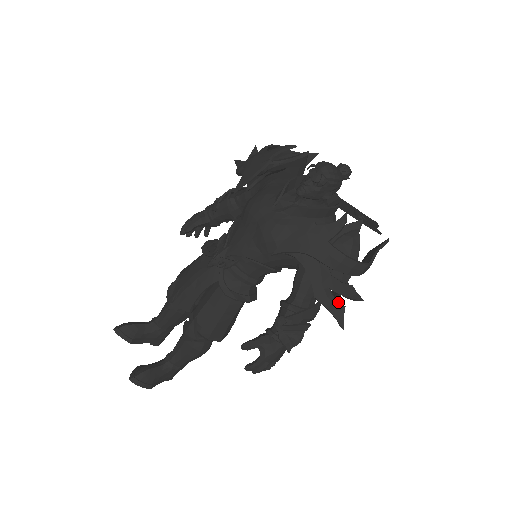
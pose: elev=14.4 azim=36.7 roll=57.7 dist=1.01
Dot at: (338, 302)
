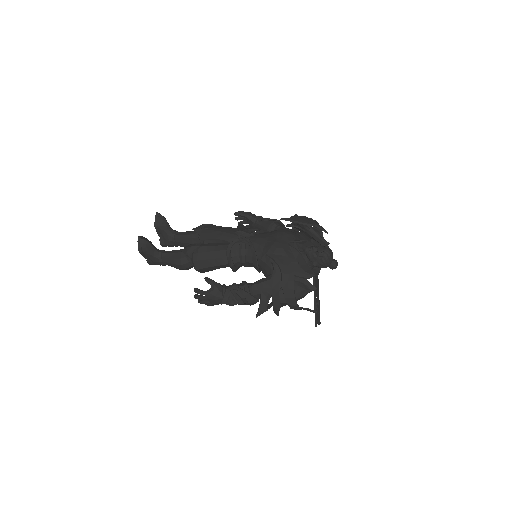
Dot at: occluded
